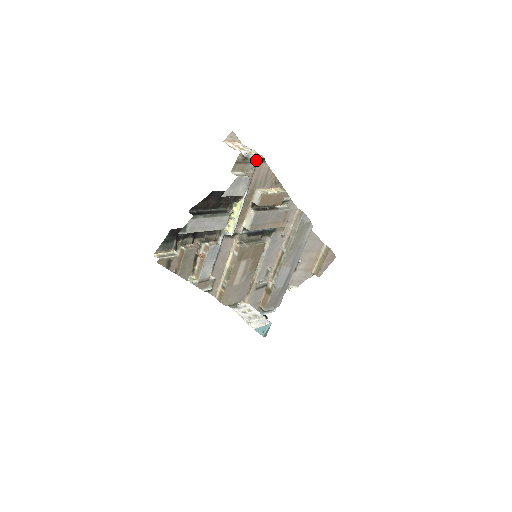
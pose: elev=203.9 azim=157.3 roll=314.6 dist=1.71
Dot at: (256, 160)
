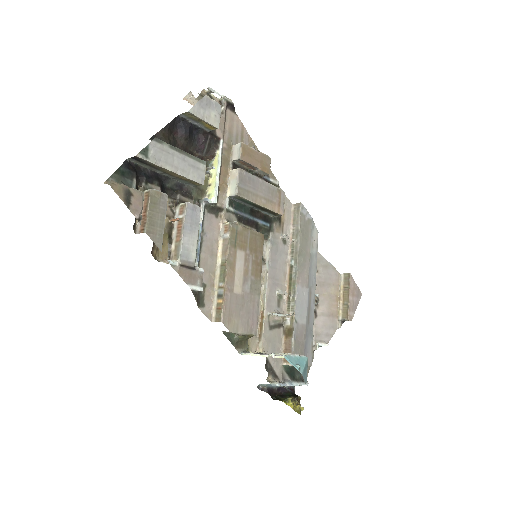
Dot at: (224, 102)
